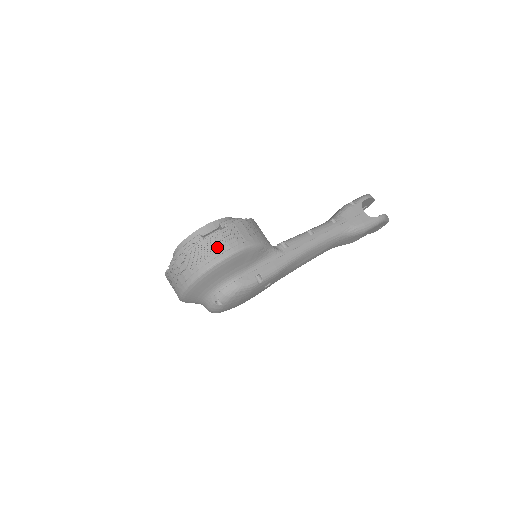
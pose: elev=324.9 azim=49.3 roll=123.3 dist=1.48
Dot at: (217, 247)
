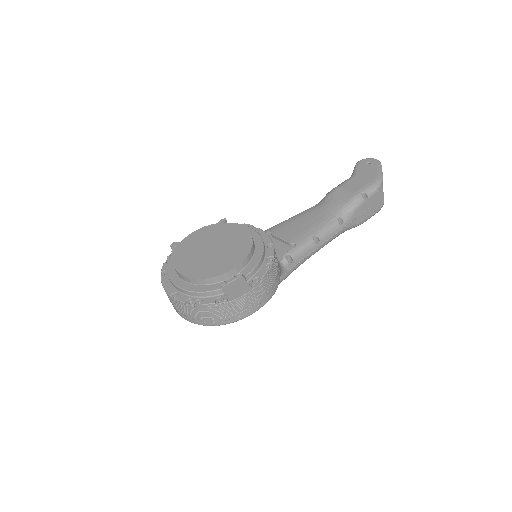
Dot at: (239, 309)
